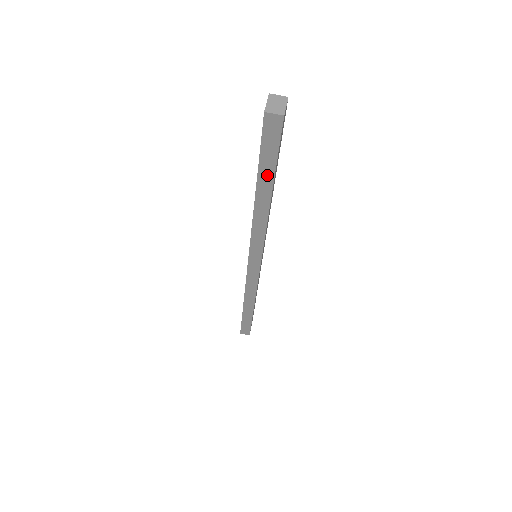
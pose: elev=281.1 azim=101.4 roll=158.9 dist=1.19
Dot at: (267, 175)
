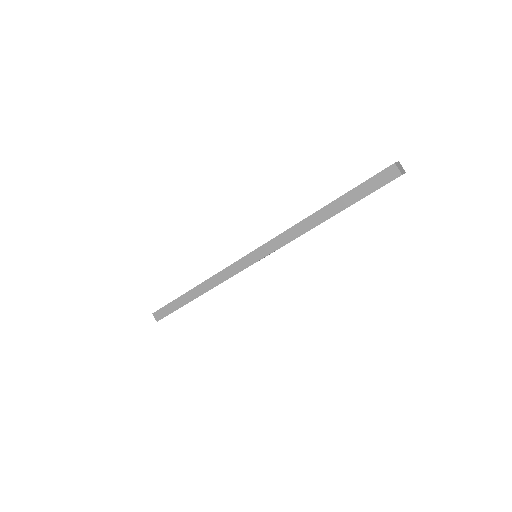
Dot at: (347, 201)
